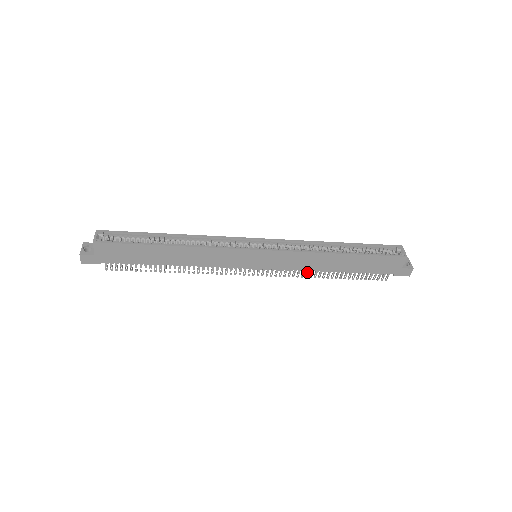
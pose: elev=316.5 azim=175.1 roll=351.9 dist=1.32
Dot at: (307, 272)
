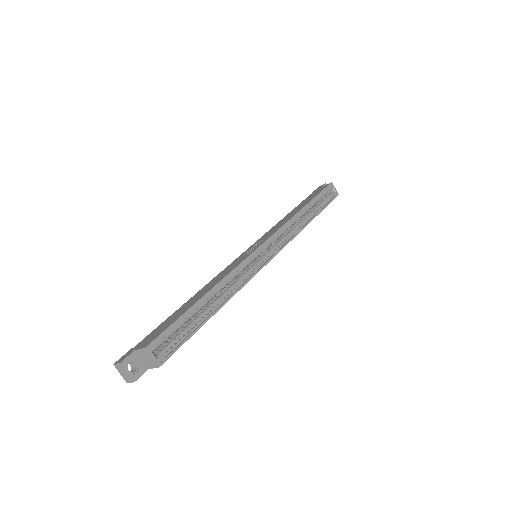
Dot at: occluded
